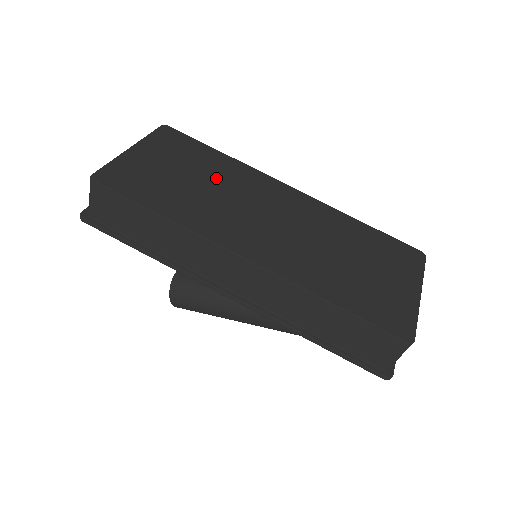
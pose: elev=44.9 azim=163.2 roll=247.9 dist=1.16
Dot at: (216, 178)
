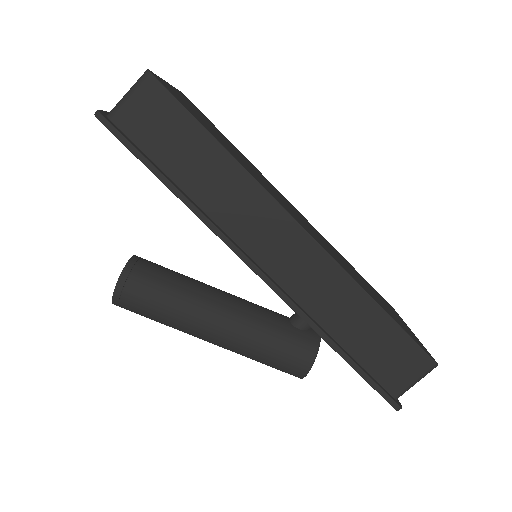
Dot at: (243, 158)
